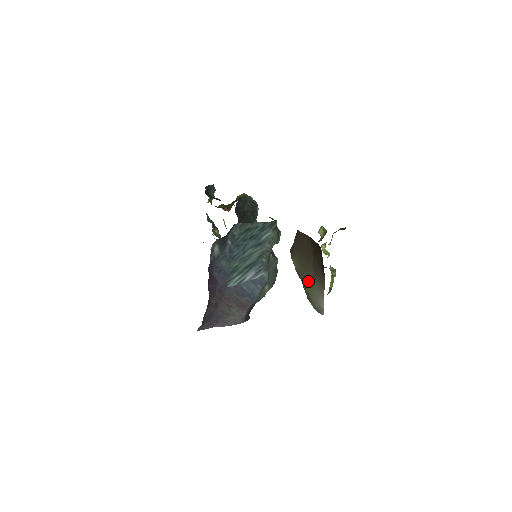
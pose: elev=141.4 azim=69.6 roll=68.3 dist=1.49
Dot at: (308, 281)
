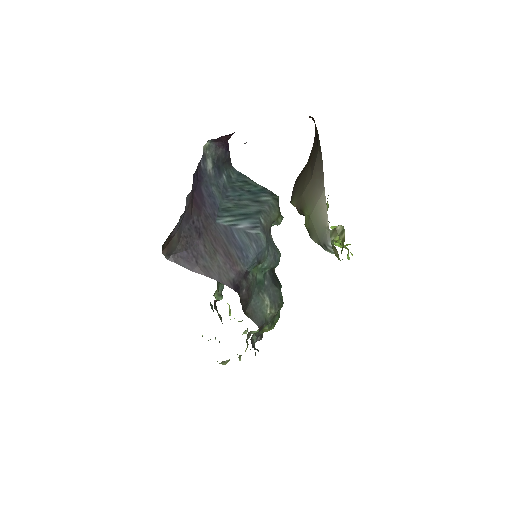
Dot at: (307, 195)
